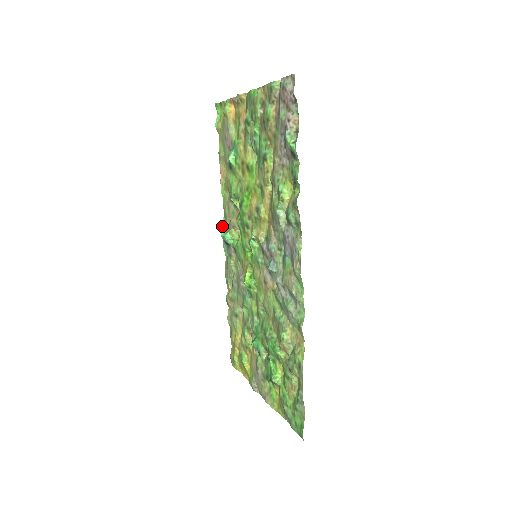
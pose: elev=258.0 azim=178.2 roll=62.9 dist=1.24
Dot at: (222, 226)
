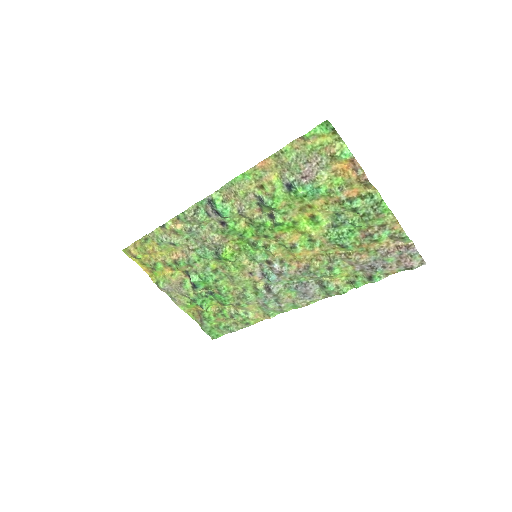
Dot at: (218, 191)
